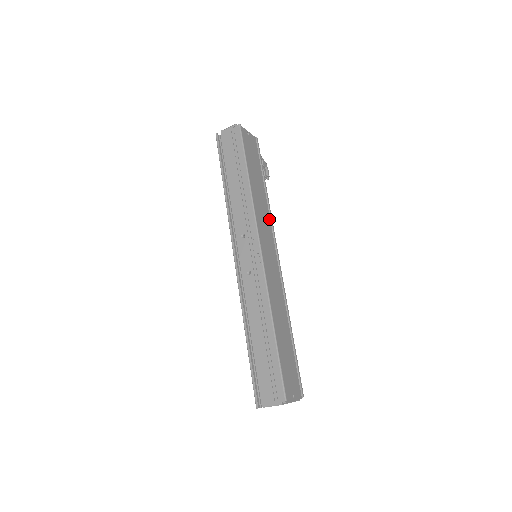
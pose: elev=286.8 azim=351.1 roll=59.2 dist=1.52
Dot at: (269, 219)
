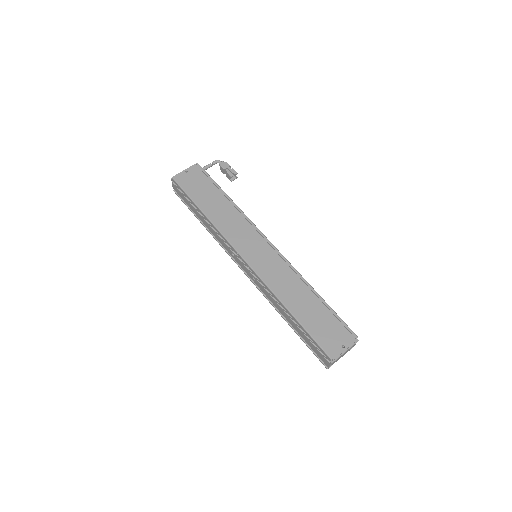
Dot at: (245, 219)
